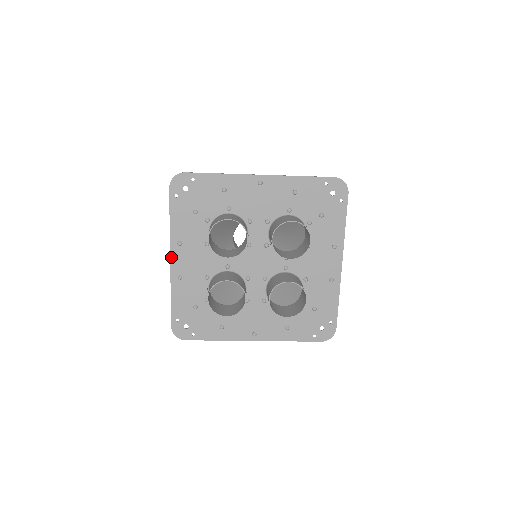
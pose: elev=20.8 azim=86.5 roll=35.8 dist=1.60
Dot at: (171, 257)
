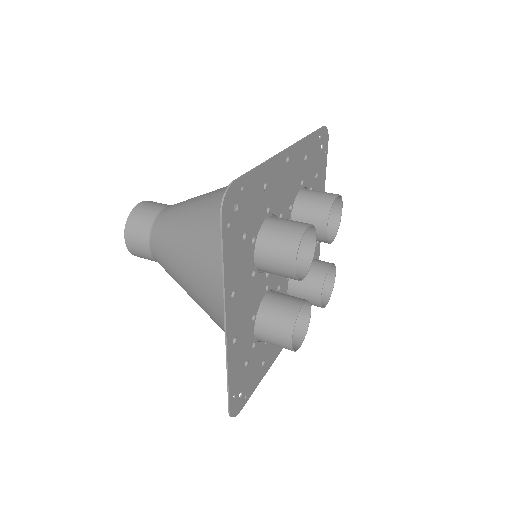
Dot at: (226, 321)
